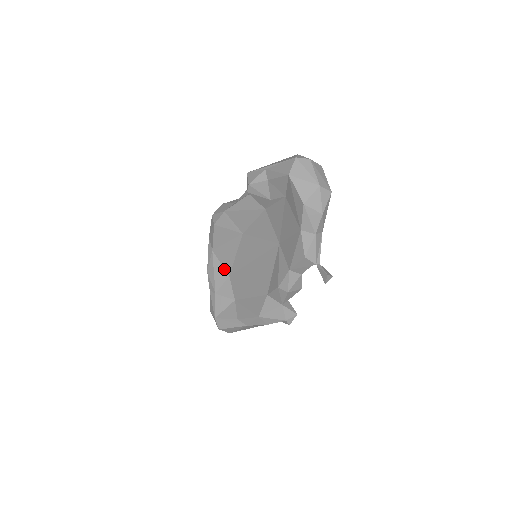
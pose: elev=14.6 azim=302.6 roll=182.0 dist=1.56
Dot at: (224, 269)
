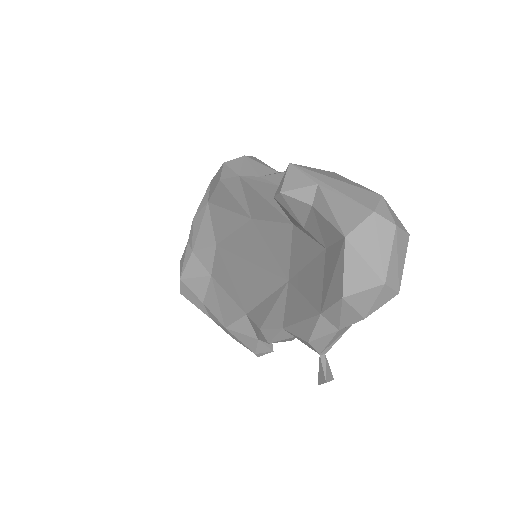
Dot at: (213, 233)
